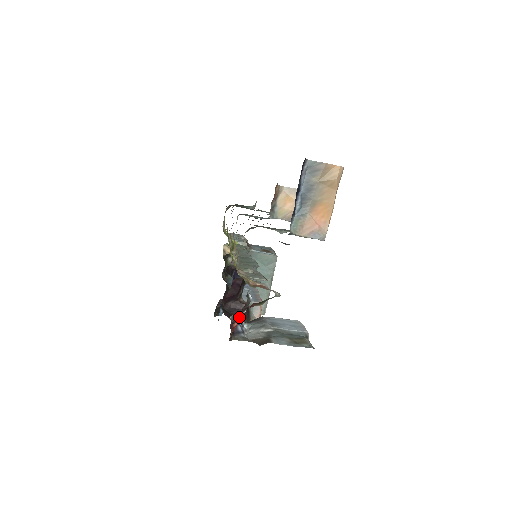
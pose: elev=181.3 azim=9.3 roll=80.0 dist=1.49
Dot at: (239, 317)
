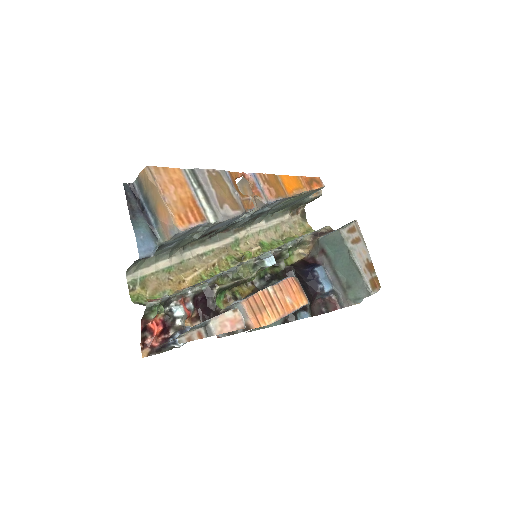
Dot at: (182, 330)
